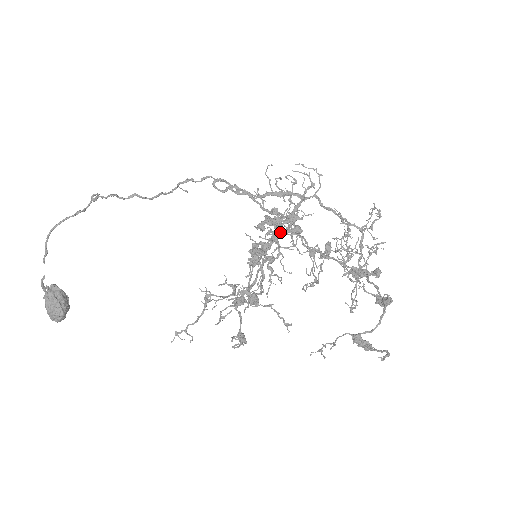
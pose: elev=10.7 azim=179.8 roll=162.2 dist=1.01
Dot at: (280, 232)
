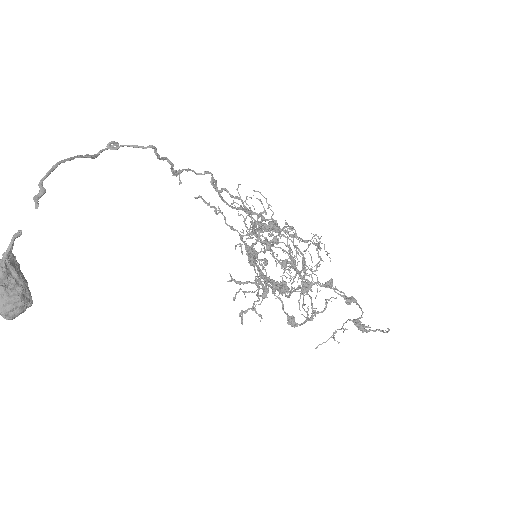
Dot at: (294, 229)
